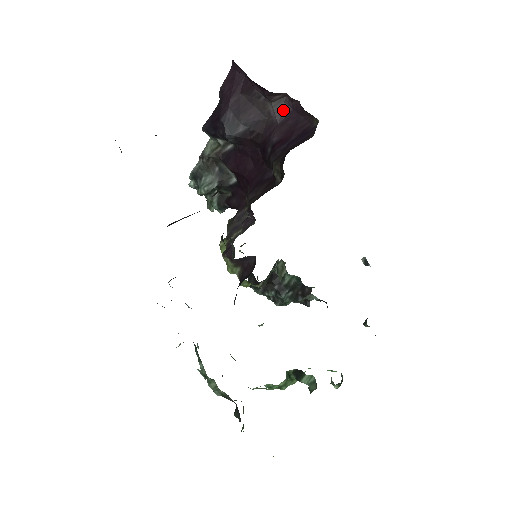
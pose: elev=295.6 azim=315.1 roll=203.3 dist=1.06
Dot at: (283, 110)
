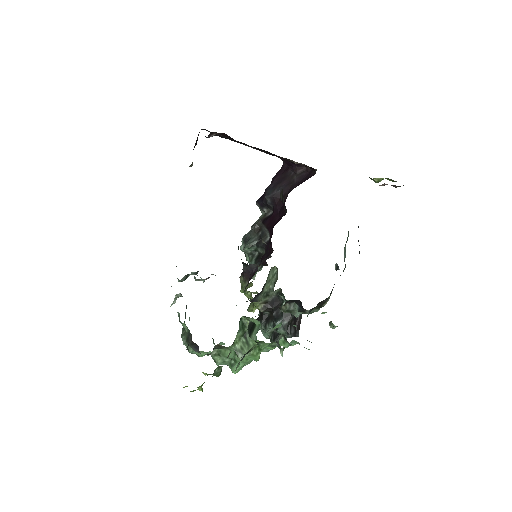
Dot at: (302, 177)
